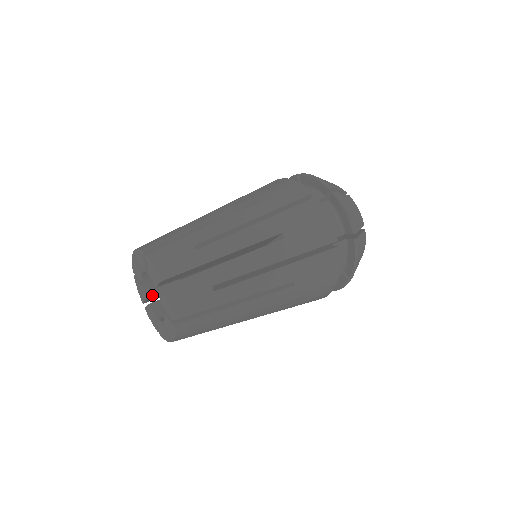
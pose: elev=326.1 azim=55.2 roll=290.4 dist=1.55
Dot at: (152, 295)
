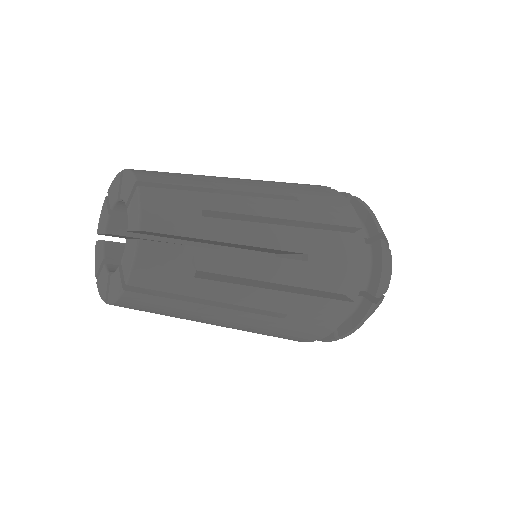
Dot at: (113, 257)
